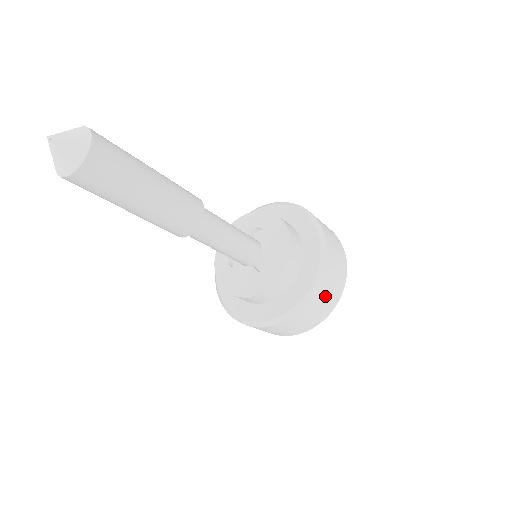
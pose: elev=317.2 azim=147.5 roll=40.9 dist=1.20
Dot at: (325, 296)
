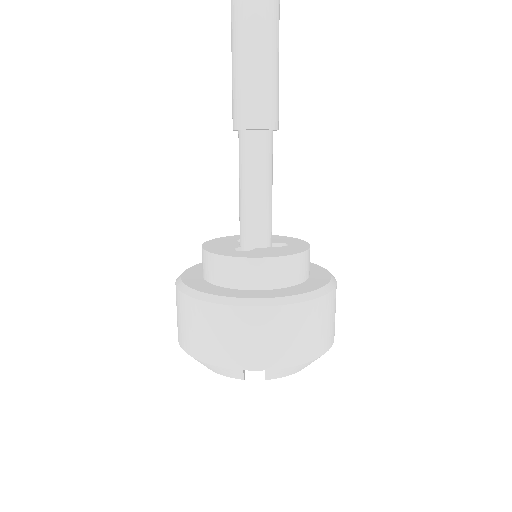
Dot at: occluded
